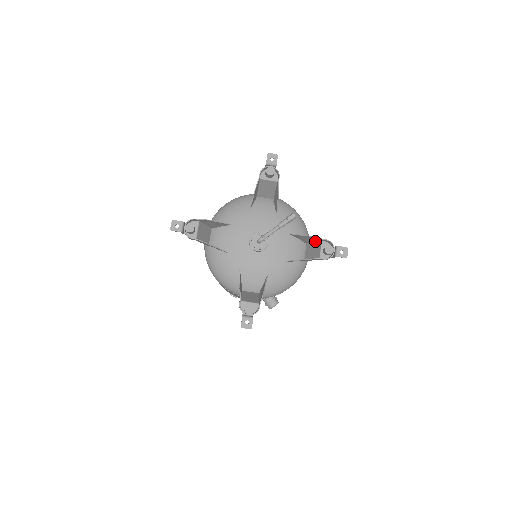
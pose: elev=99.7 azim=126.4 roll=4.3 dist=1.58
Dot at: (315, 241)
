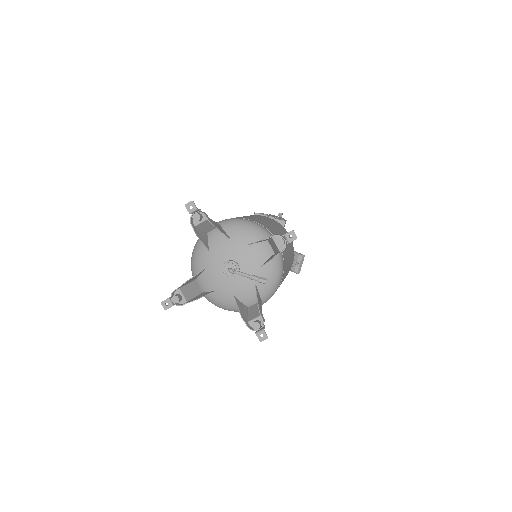
Dot at: (261, 308)
